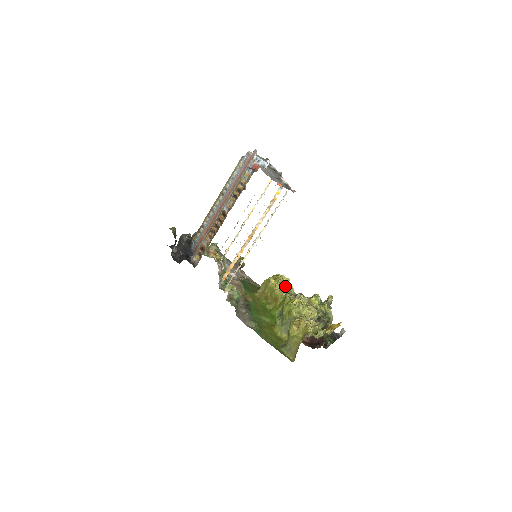
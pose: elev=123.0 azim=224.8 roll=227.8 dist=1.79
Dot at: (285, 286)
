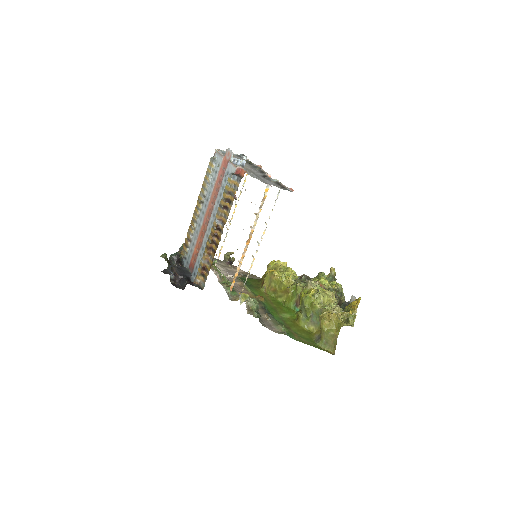
Dot at: (288, 274)
